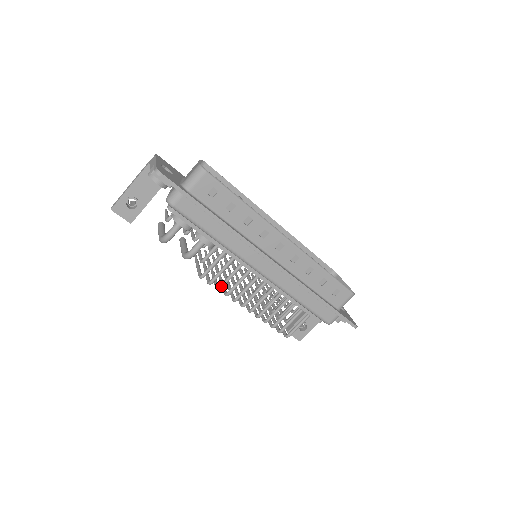
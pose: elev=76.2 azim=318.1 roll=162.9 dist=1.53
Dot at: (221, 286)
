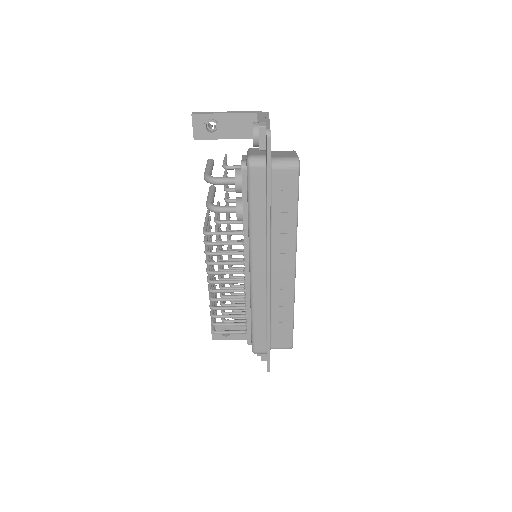
Dot at: (212, 253)
